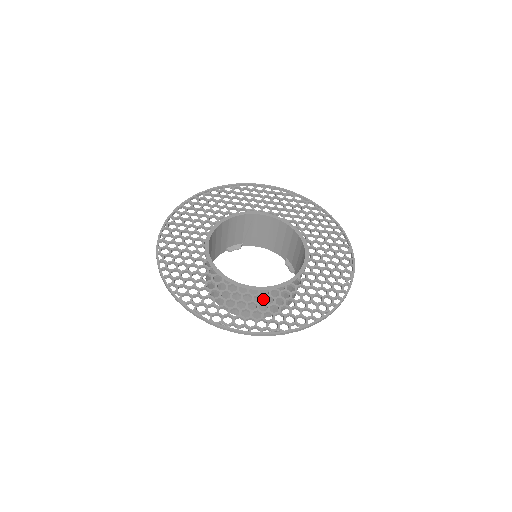
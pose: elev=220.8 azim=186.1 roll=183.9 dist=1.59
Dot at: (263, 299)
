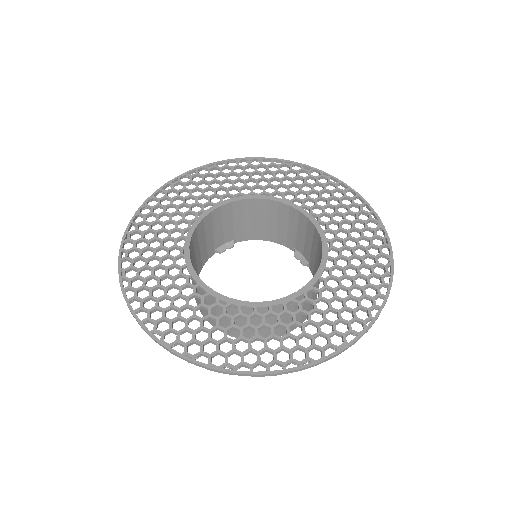
Dot at: (278, 318)
